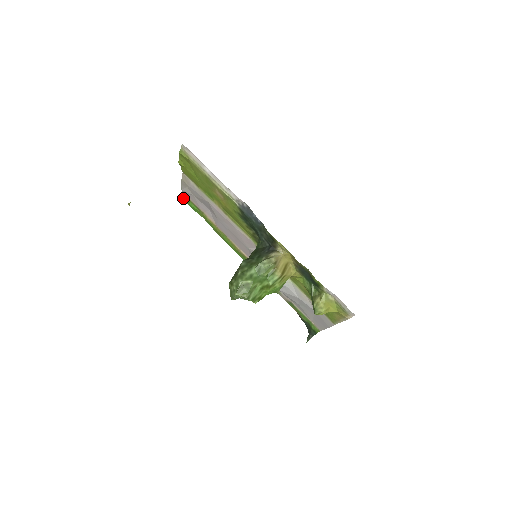
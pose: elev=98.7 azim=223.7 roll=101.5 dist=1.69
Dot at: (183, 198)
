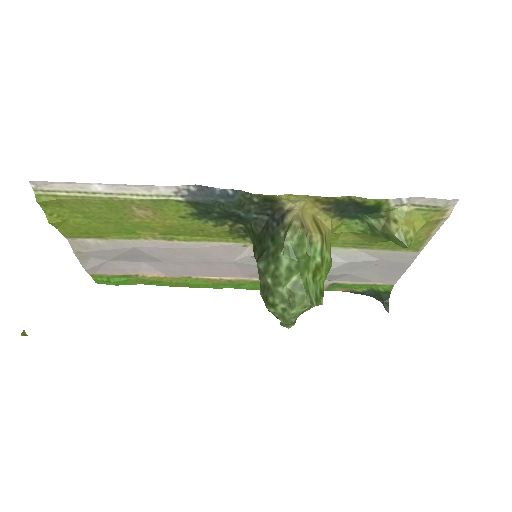
Dot at: occluded
